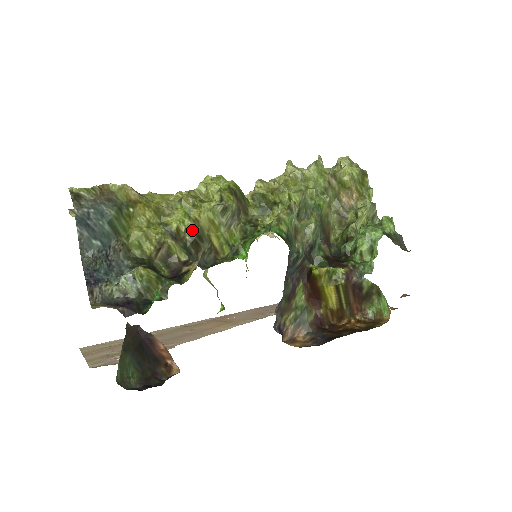
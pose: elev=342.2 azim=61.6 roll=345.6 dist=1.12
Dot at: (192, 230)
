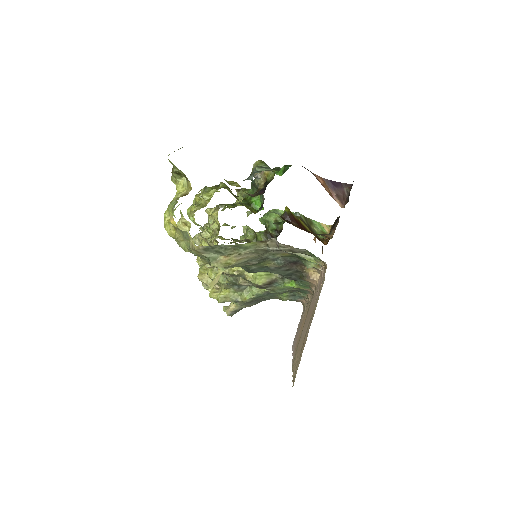
Dot at: (231, 193)
